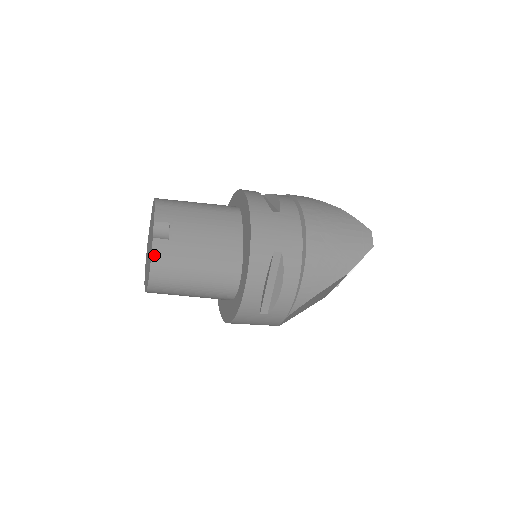
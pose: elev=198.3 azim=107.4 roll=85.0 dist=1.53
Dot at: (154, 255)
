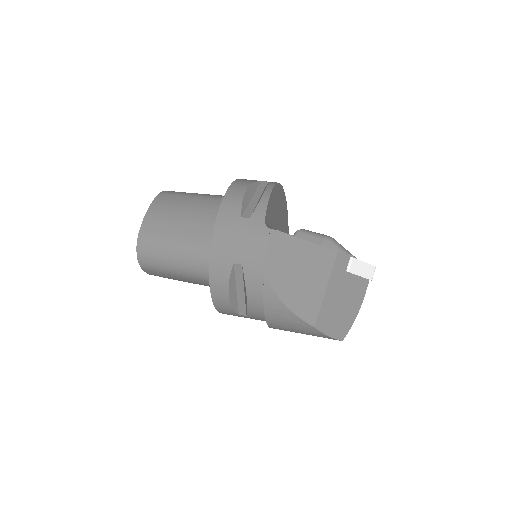
Dot at: occluded
